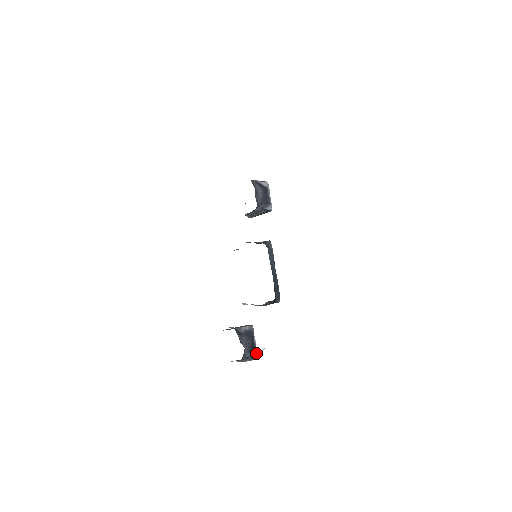
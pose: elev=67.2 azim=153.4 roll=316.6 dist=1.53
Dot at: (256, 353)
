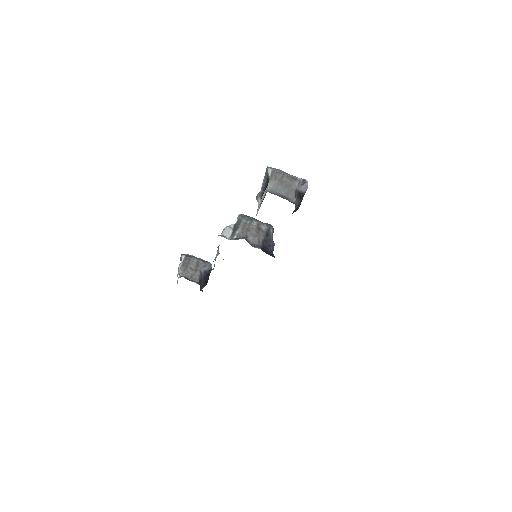
Dot at: occluded
